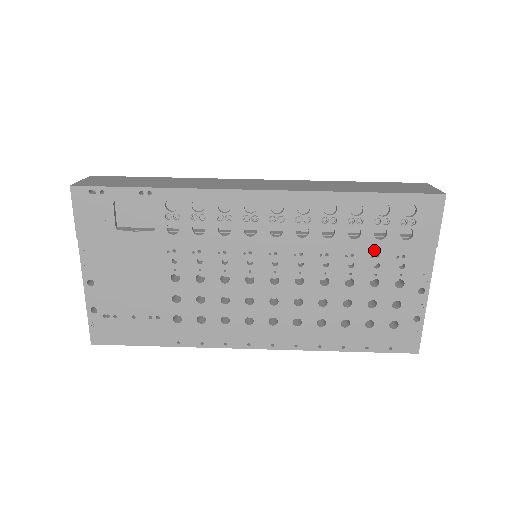
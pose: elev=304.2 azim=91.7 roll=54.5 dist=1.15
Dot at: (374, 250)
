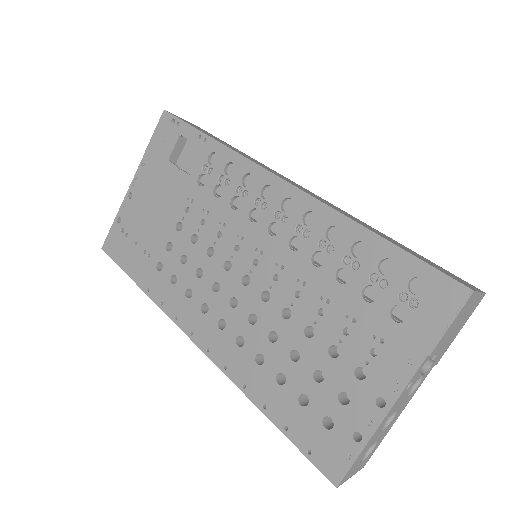
Dot at: (353, 310)
